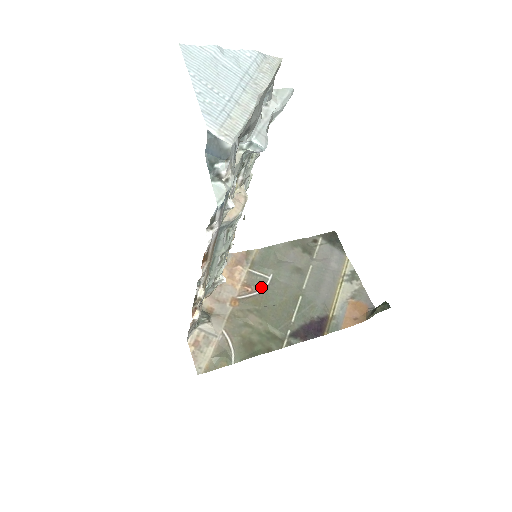
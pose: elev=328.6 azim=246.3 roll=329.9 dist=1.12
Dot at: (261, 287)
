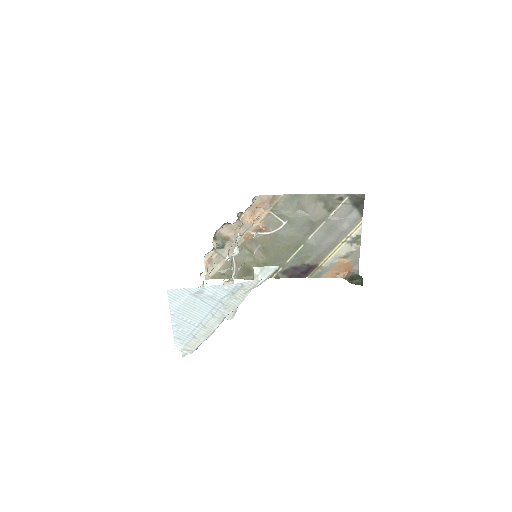
Dot at: (274, 229)
